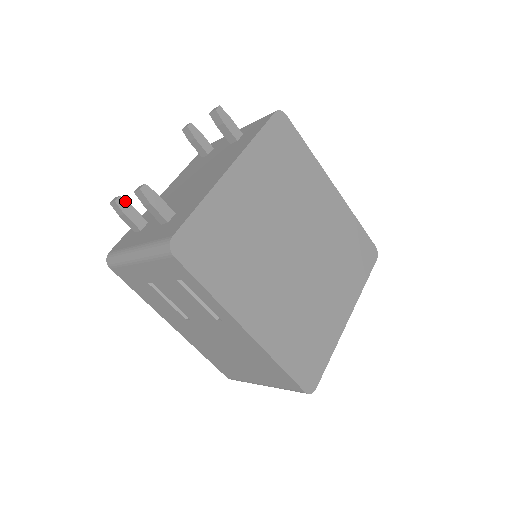
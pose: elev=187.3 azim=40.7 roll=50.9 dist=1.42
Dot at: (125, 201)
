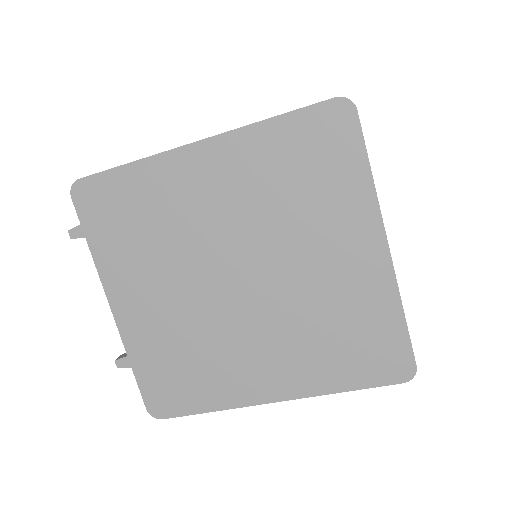
Dot at: occluded
